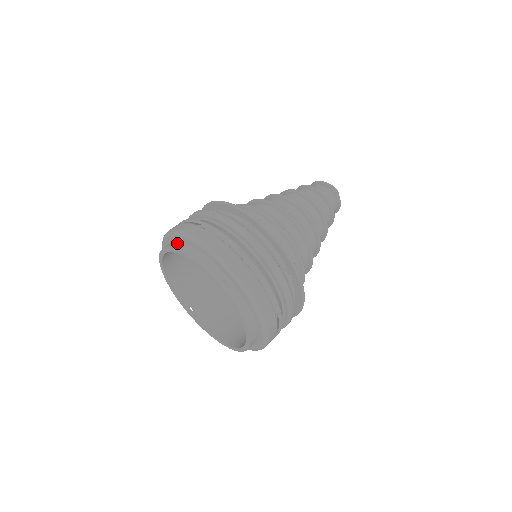
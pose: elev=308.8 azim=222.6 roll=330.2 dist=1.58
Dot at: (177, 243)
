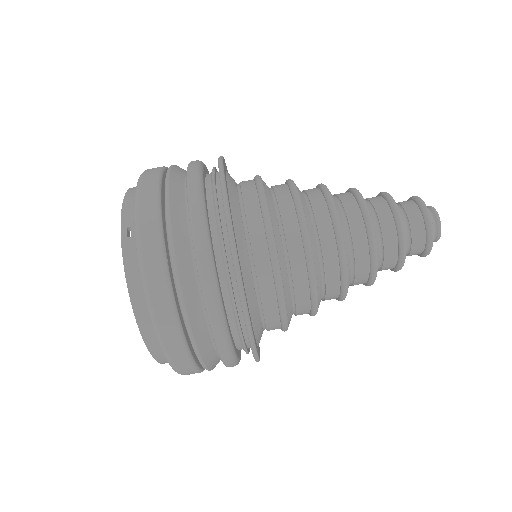
Dot at: occluded
